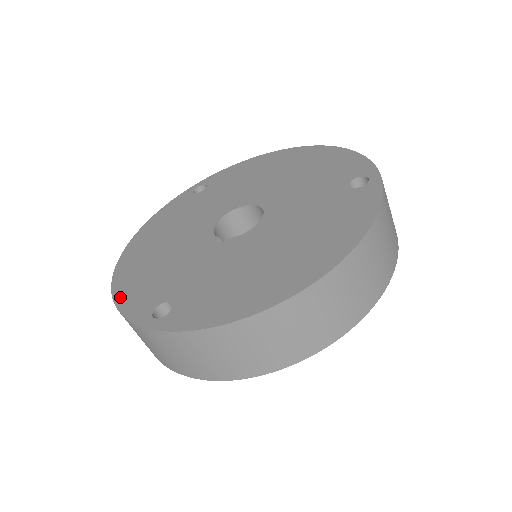
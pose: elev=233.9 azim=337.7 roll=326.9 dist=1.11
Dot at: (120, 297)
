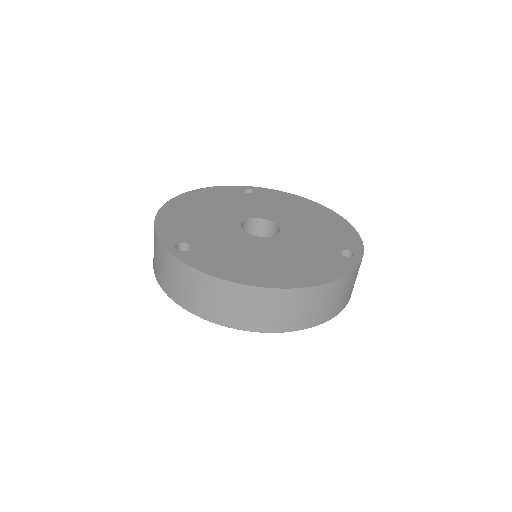
Dot at: (160, 223)
